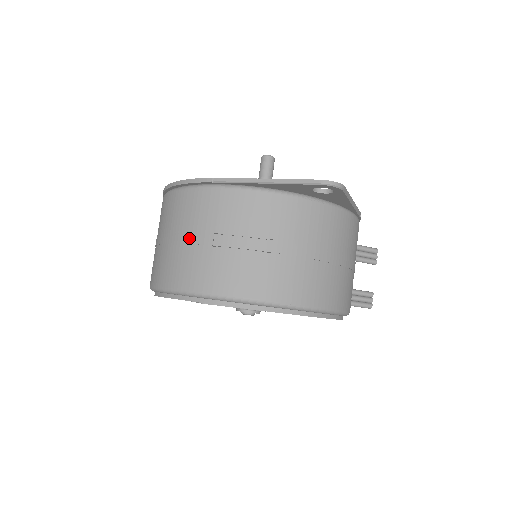
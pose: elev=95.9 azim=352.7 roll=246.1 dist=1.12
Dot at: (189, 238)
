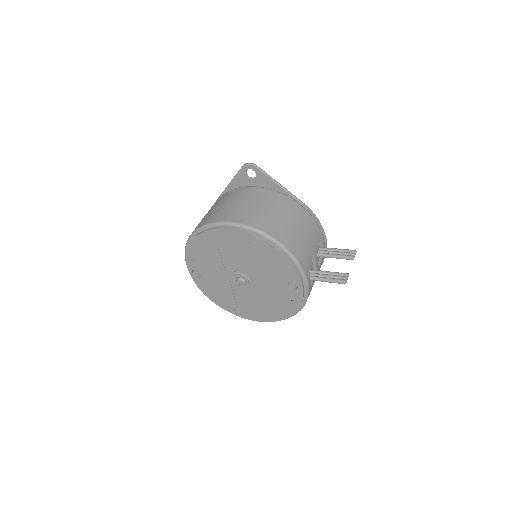
Dot at: occluded
